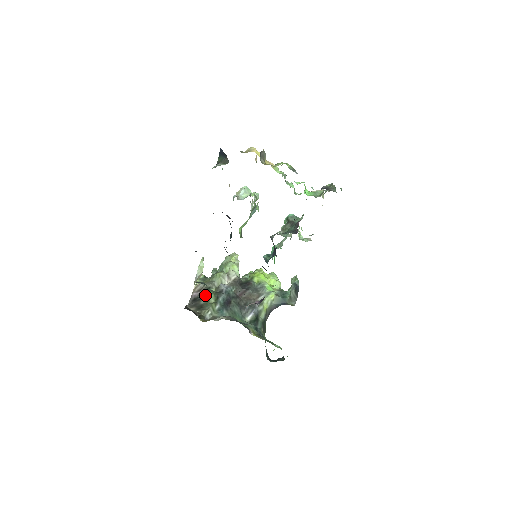
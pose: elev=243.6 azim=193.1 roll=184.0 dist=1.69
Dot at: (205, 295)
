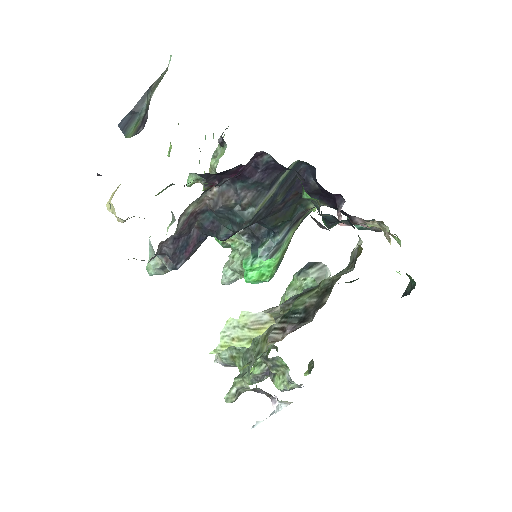
Dot at: (298, 308)
